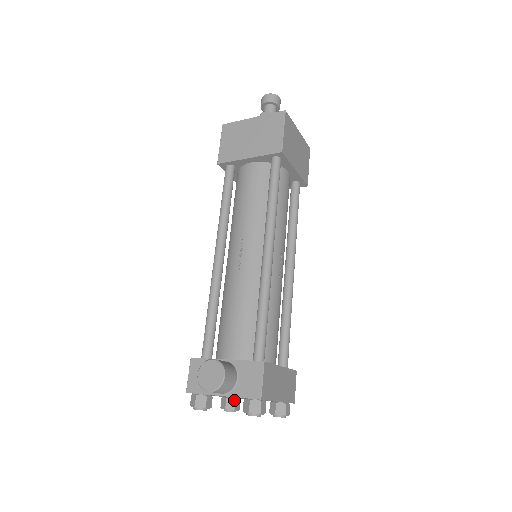
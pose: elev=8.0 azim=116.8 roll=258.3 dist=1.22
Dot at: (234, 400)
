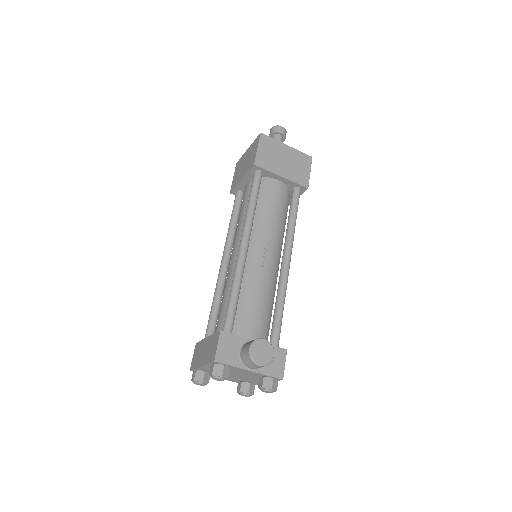
Dot at: occluded
